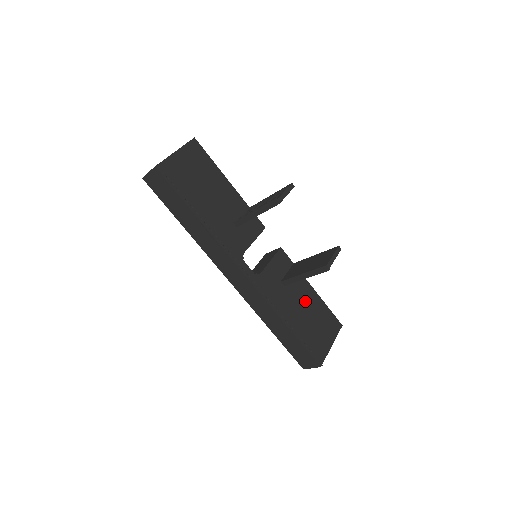
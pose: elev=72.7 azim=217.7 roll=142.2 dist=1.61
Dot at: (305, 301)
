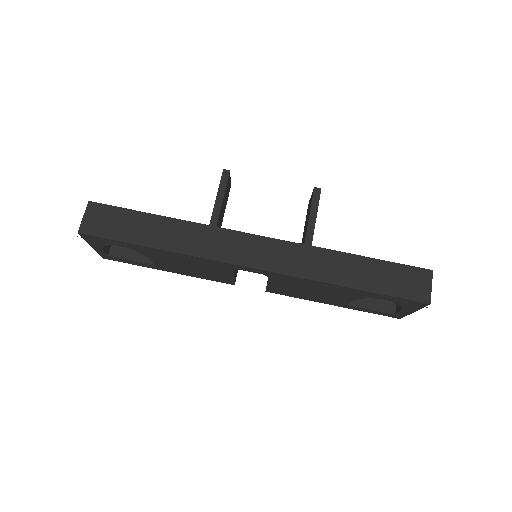
Dot at: occluded
